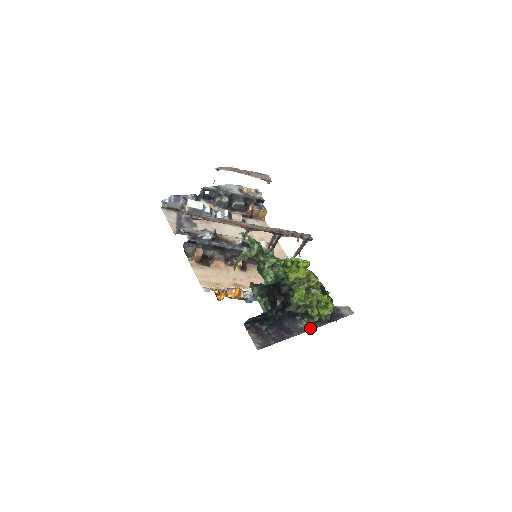
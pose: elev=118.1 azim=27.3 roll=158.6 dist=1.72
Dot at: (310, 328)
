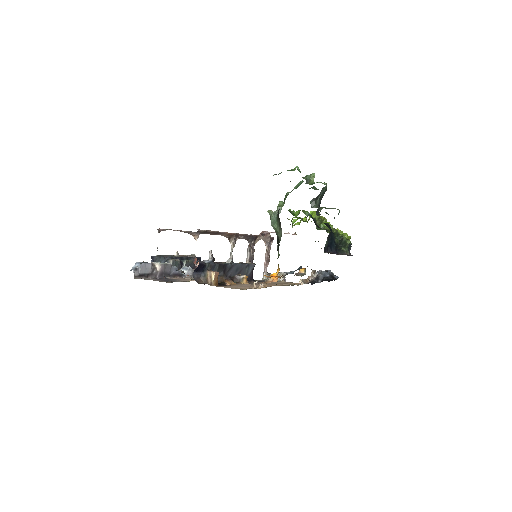
Dot at: occluded
